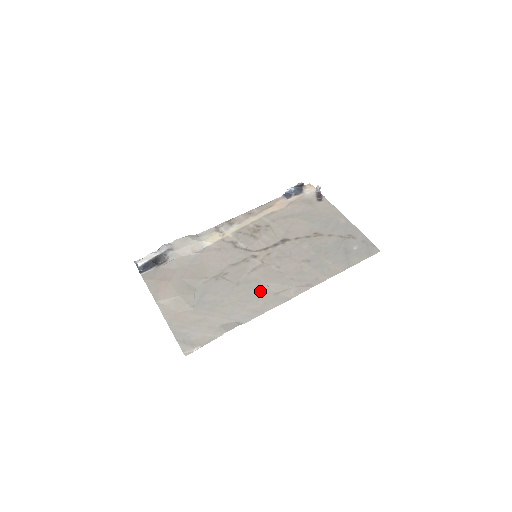
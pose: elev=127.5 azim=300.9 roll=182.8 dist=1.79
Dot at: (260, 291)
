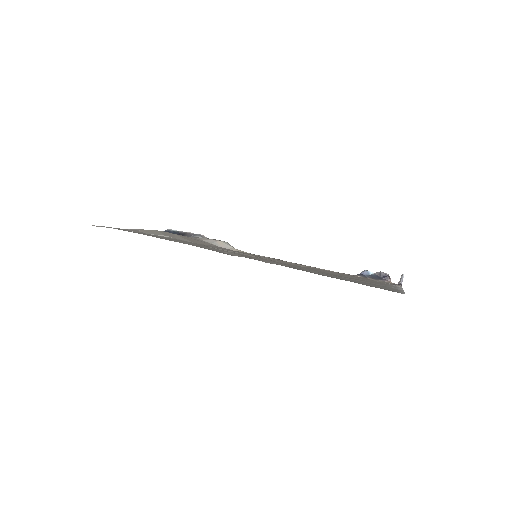
Dot at: (214, 249)
